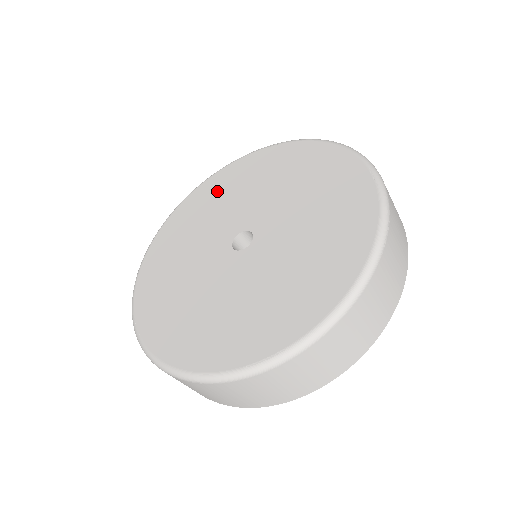
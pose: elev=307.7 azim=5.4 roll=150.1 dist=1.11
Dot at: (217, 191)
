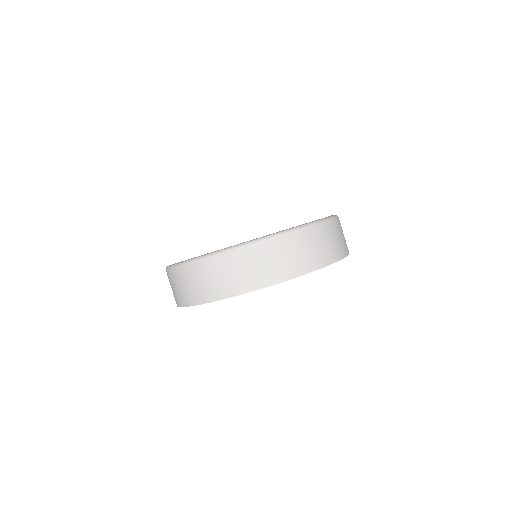
Dot at: occluded
